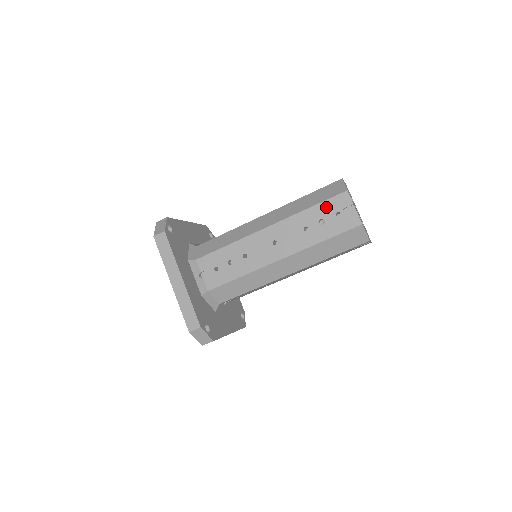
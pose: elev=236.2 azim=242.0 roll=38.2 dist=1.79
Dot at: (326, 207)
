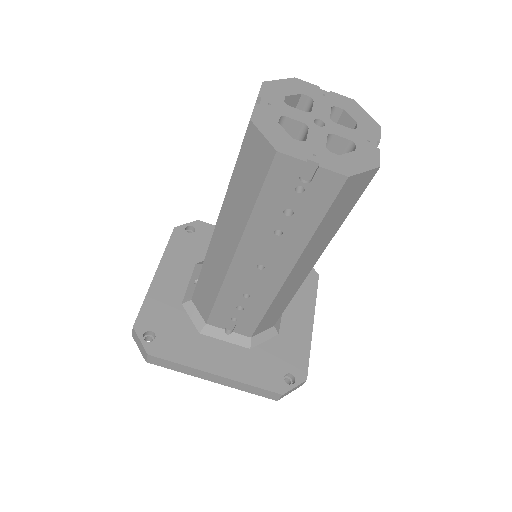
Dot at: (273, 193)
